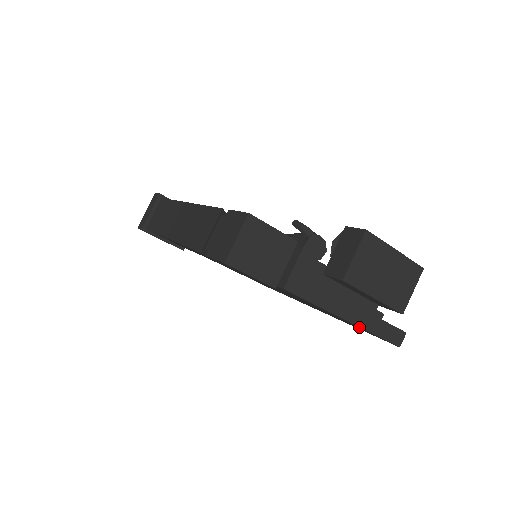
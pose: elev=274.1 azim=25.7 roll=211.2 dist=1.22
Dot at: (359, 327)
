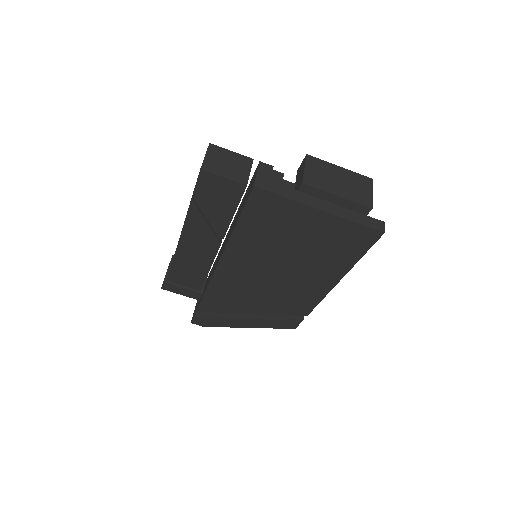
Dot at: (336, 217)
